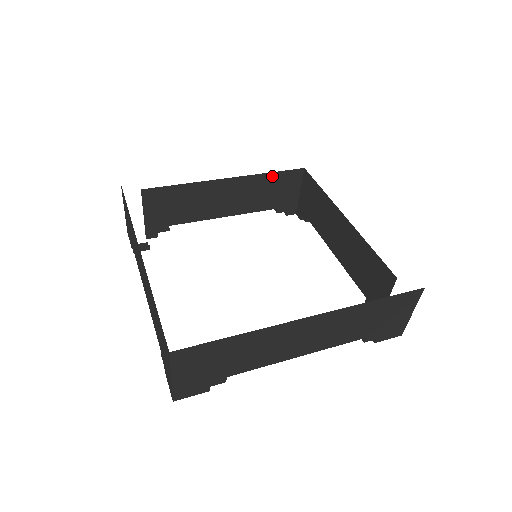
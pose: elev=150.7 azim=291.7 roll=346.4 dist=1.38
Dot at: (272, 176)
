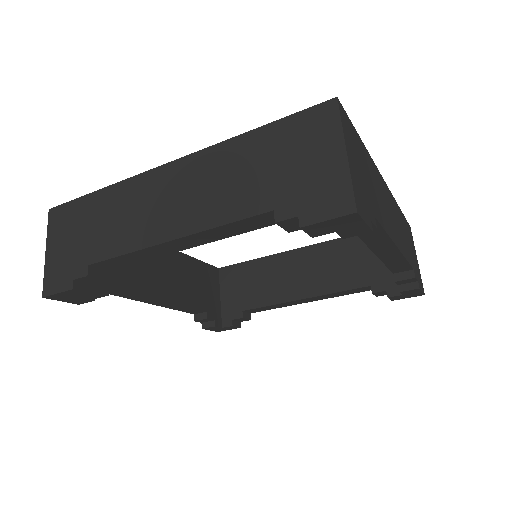
Dot at: (197, 264)
